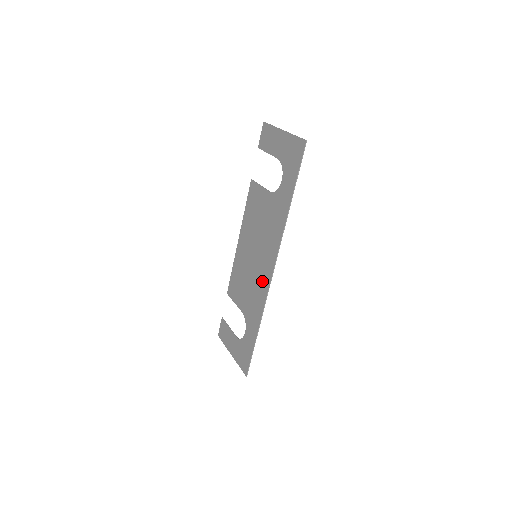
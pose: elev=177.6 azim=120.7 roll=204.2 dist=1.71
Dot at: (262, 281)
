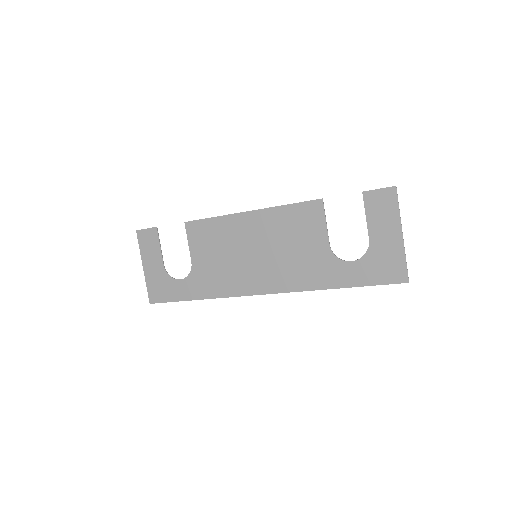
Dot at: (243, 282)
